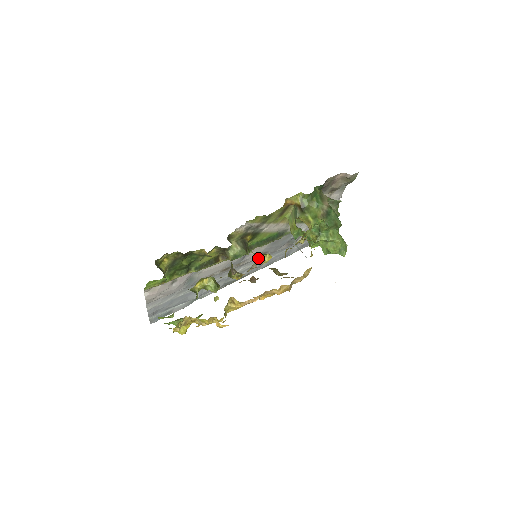
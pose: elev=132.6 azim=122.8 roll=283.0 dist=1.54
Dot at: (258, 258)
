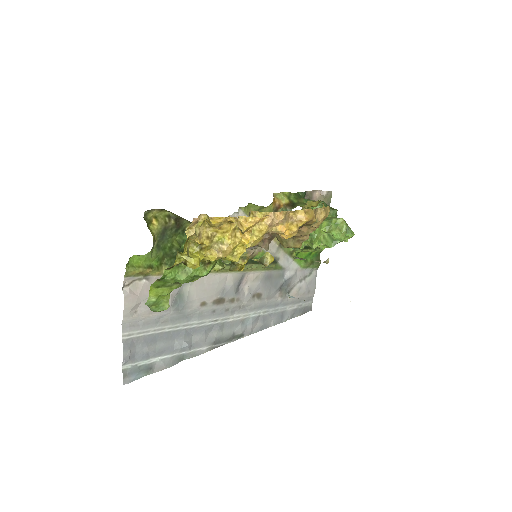
Dot at: (252, 303)
